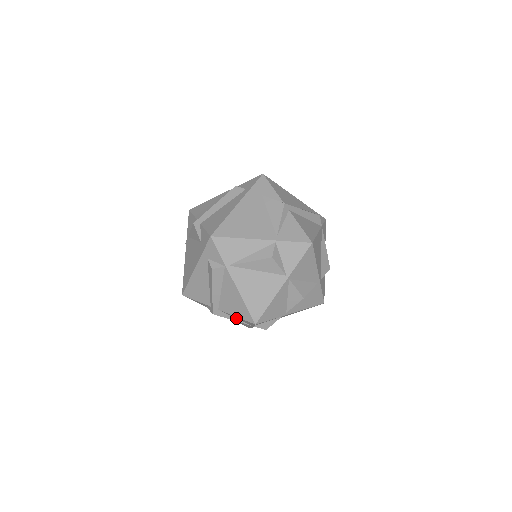
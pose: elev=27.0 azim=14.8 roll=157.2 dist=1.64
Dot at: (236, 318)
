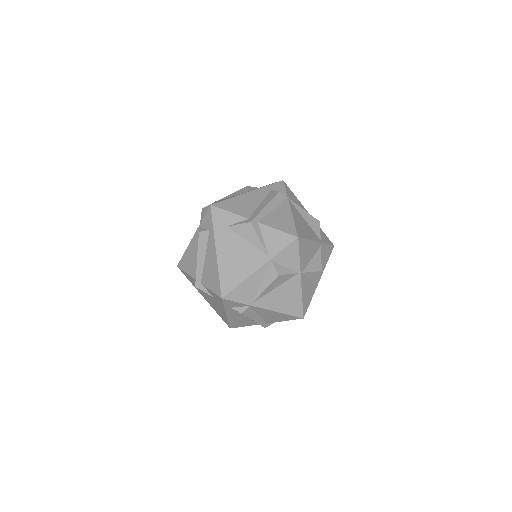
Dot at: occluded
